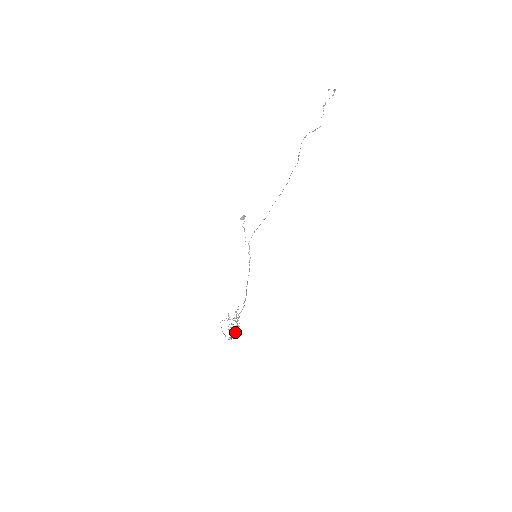
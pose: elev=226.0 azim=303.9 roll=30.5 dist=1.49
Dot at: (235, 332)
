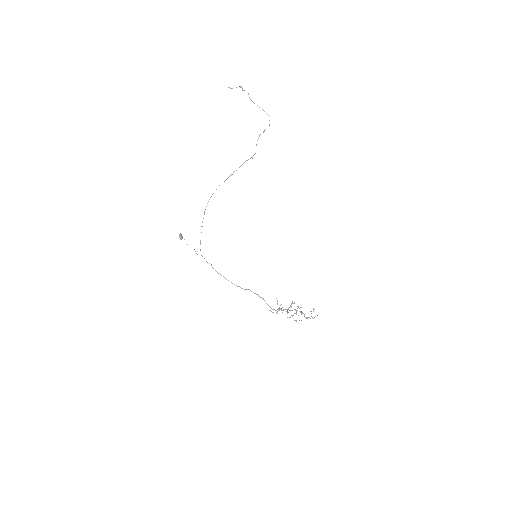
Dot at: (313, 311)
